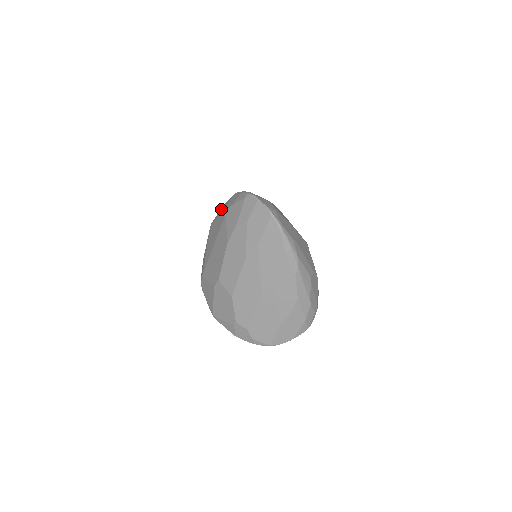
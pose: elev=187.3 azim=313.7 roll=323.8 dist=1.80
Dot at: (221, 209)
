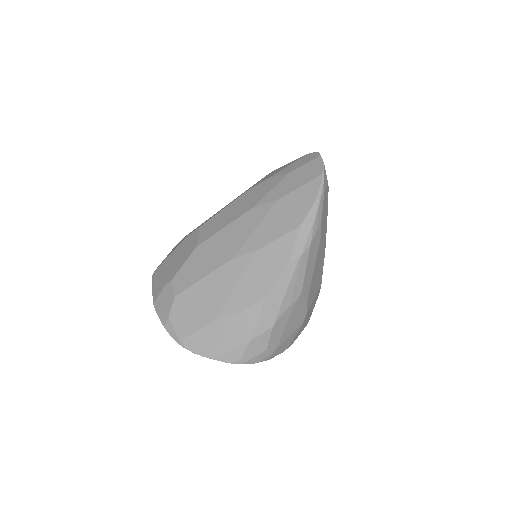
Dot at: occluded
